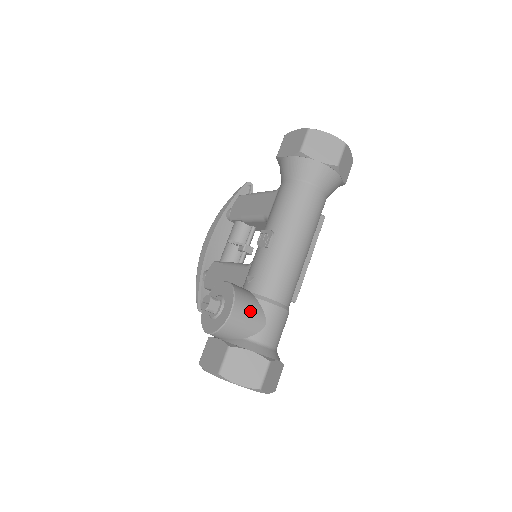
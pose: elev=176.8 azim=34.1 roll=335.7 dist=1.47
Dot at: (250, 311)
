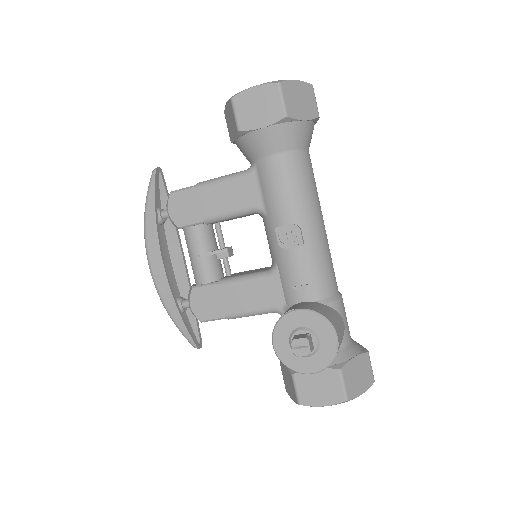
Dot at: (338, 322)
